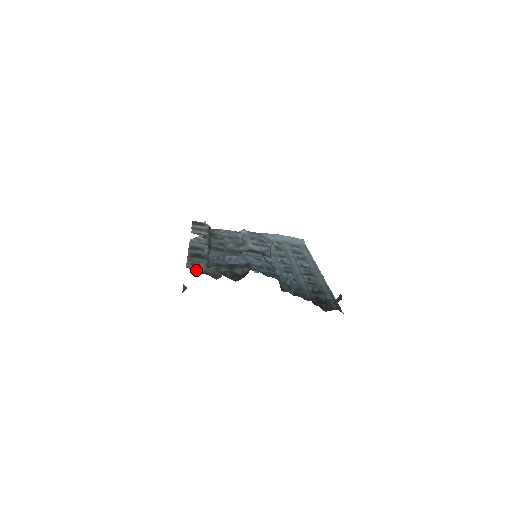
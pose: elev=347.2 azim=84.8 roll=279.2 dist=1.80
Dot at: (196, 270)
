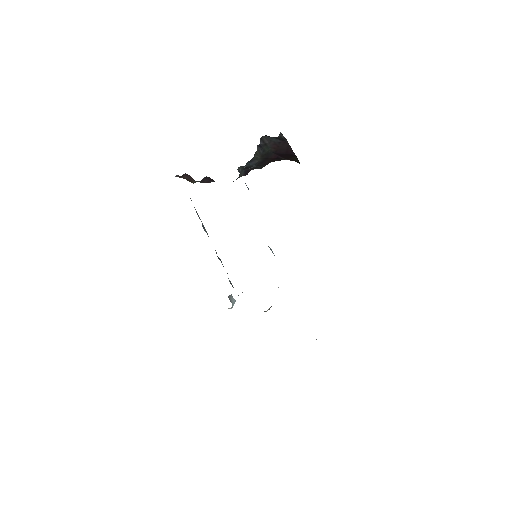
Dot at: occluded
